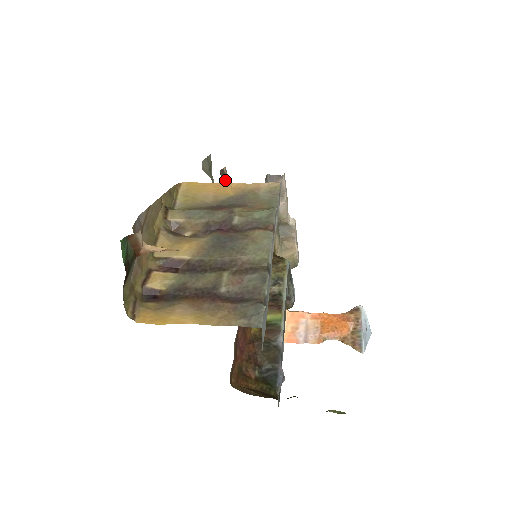
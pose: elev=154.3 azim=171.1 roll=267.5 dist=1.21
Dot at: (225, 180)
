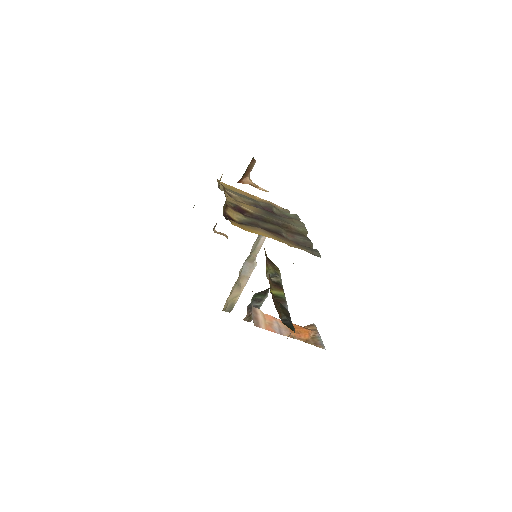
Dot at: occluded
